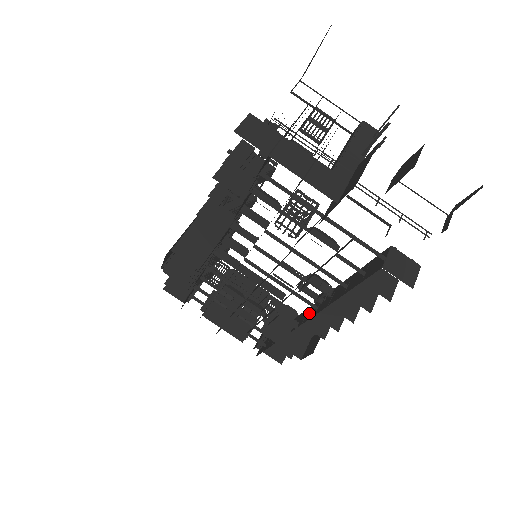
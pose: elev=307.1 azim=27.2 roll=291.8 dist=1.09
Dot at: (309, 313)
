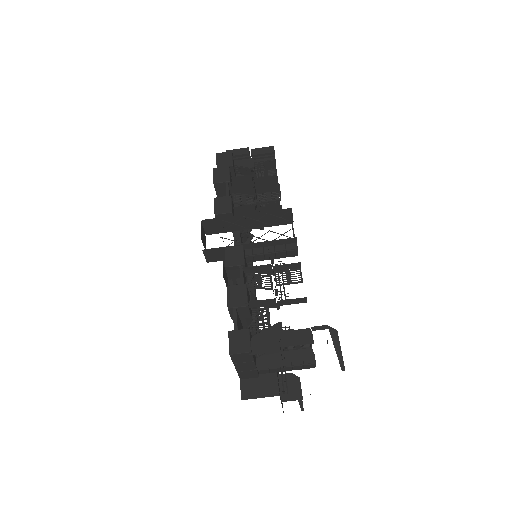
Dot at: occluded
